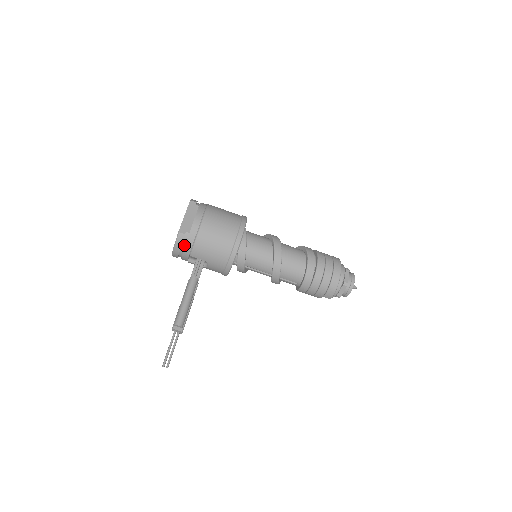
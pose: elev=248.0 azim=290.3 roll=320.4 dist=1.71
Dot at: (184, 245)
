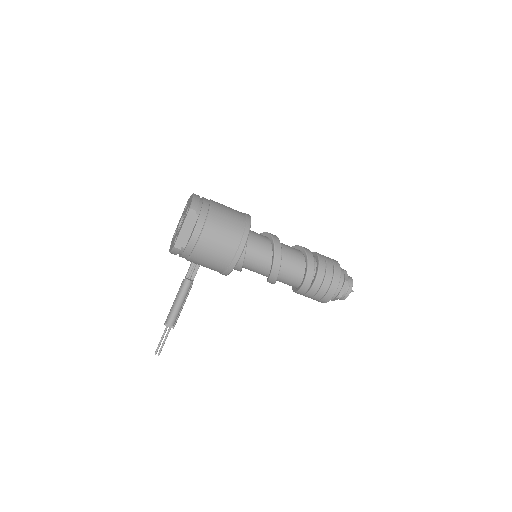
Dot at: (180, 254)
